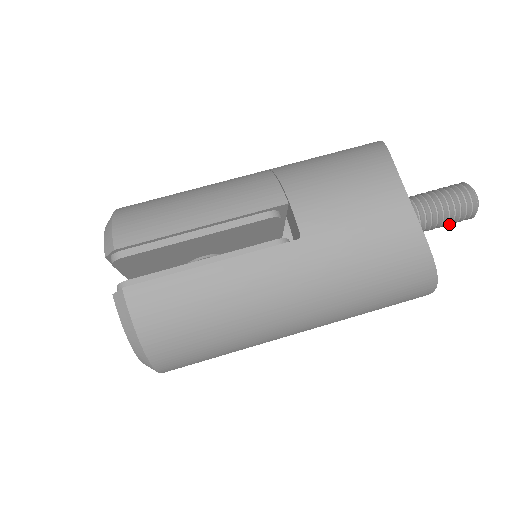
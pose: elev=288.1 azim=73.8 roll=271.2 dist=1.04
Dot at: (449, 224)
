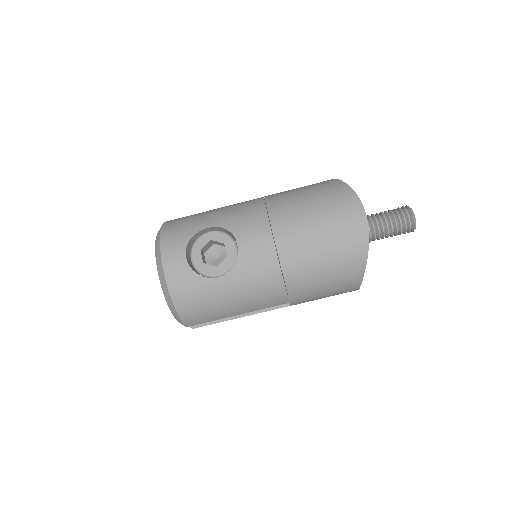
Dot at: occluded
